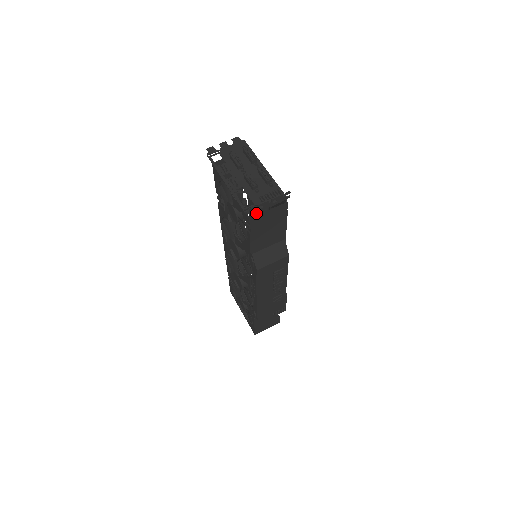
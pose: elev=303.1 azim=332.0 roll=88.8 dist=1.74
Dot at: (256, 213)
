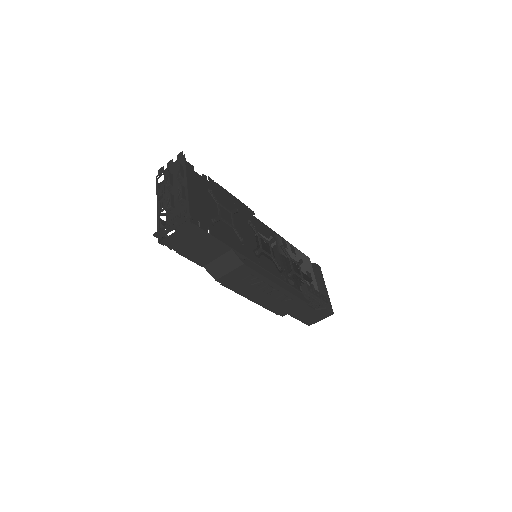
Dot at: (239, 215)
